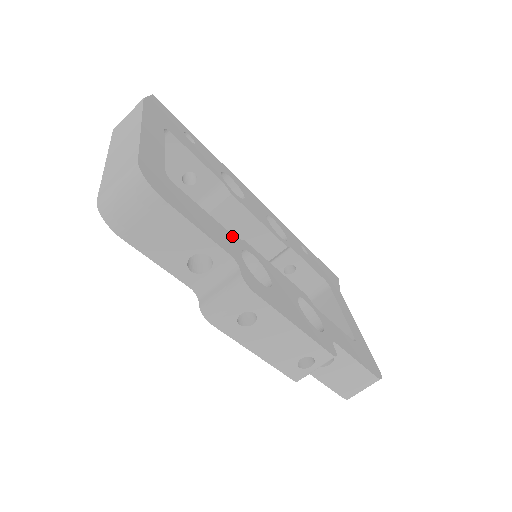
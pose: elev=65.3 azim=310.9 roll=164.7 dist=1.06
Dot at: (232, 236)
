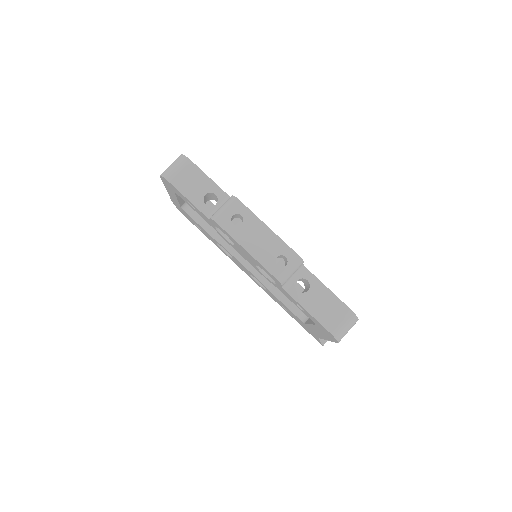
Dot at: occluded
